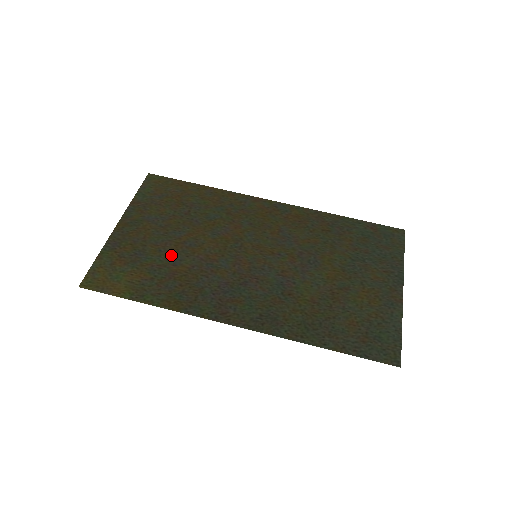
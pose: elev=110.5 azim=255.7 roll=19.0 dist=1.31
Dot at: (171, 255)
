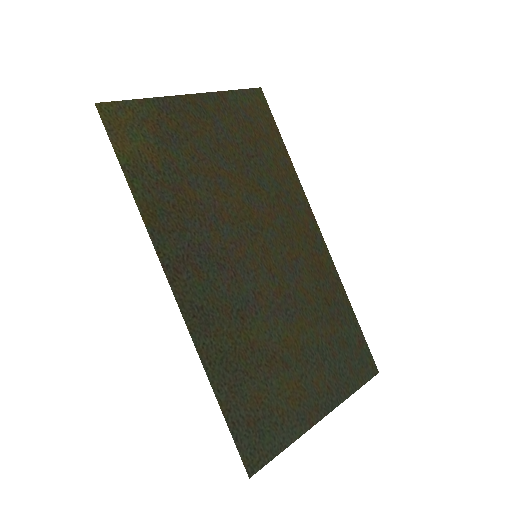
Dot at: (197, 173)
